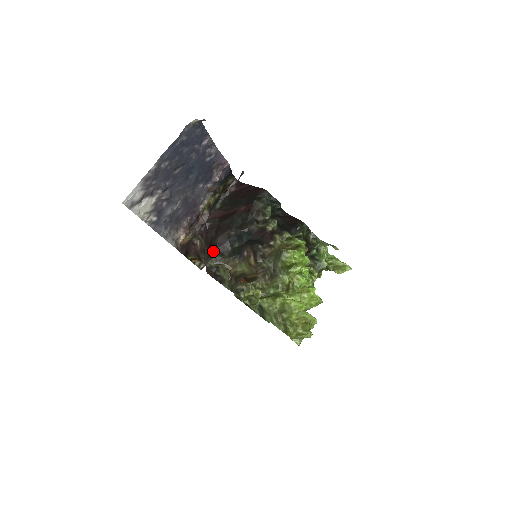
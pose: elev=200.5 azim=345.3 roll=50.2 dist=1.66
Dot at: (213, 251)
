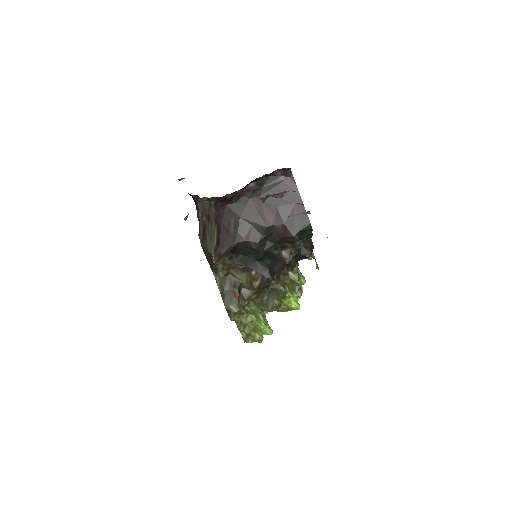
Dot at: (225, 253)
